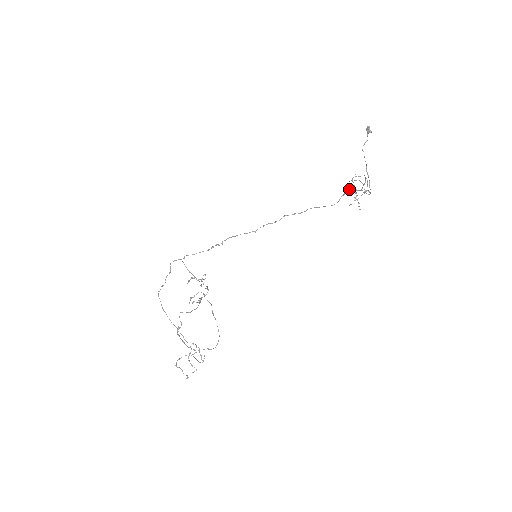
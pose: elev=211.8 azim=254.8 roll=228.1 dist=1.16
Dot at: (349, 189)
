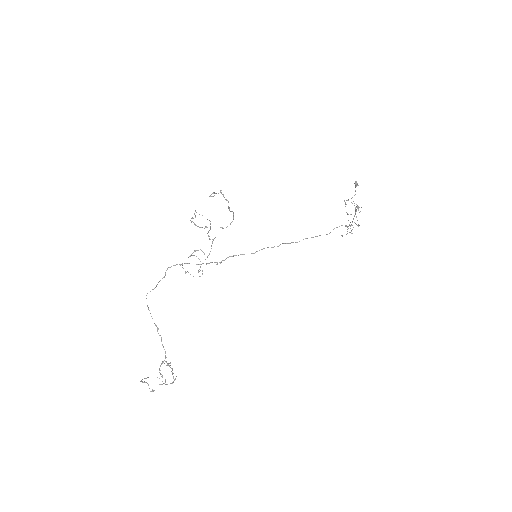
Dot at: (341, 225)
